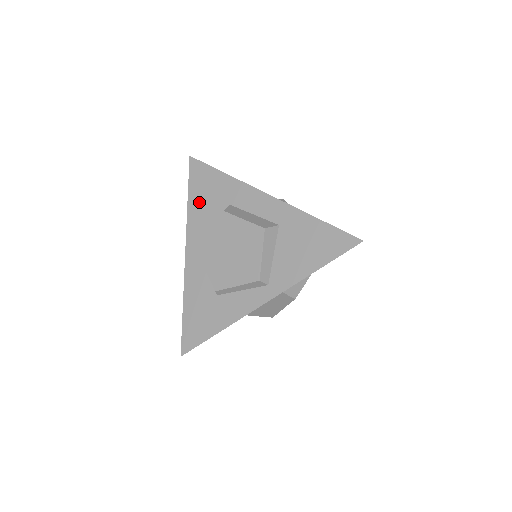
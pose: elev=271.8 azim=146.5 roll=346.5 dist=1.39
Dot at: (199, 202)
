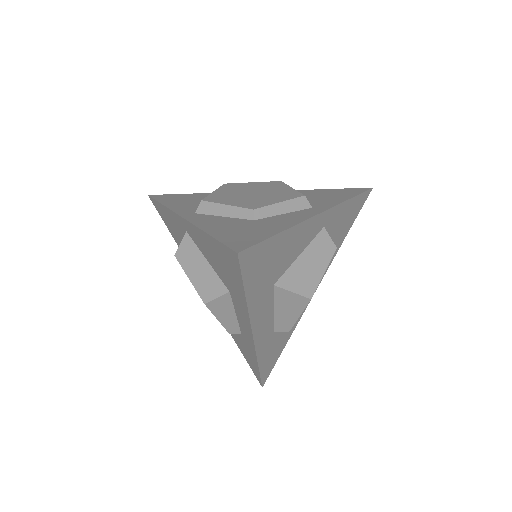
Dot at: (179, 202)
